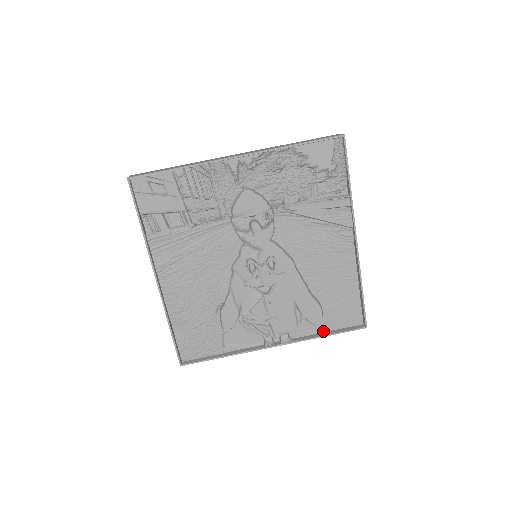
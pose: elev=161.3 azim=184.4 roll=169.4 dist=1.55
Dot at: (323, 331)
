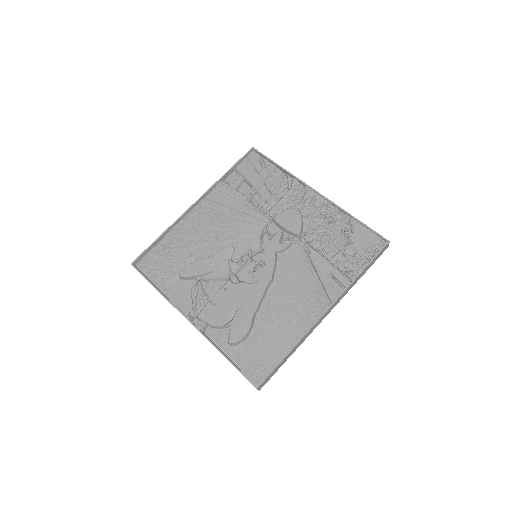
Dot at: (228, 355)
